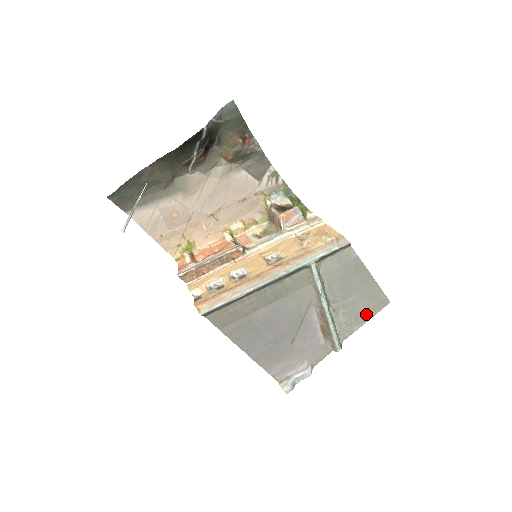
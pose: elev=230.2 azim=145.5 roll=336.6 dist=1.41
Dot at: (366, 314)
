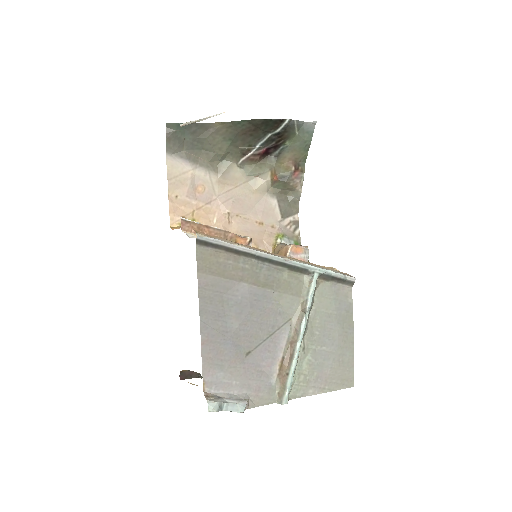
Dot at: (328, 381)
